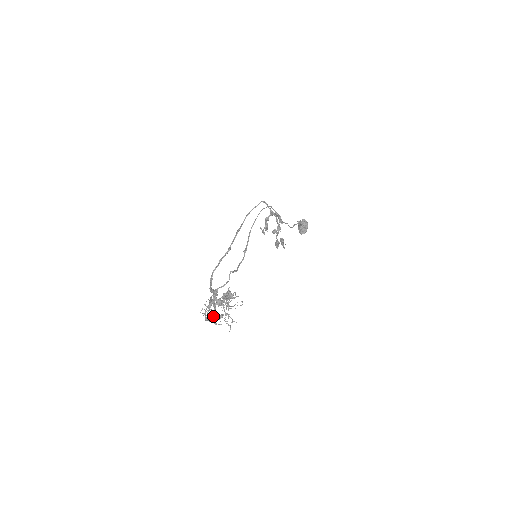
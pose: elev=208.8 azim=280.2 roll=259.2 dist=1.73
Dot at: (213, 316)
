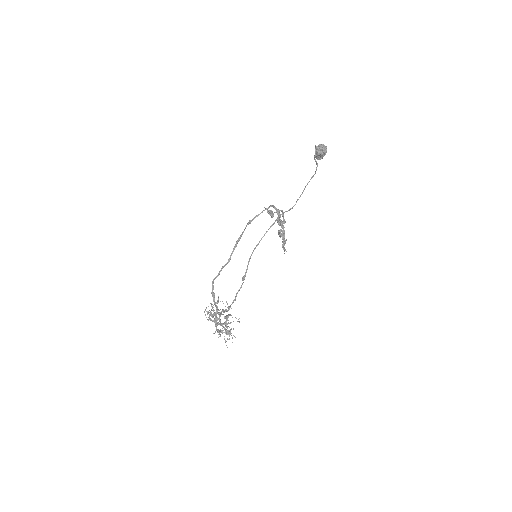
Dot at: occluded
